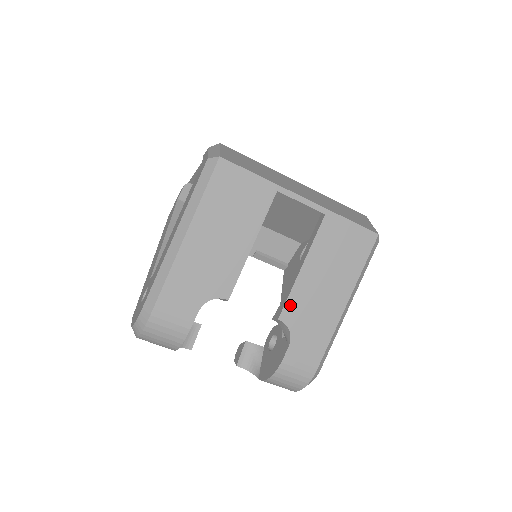
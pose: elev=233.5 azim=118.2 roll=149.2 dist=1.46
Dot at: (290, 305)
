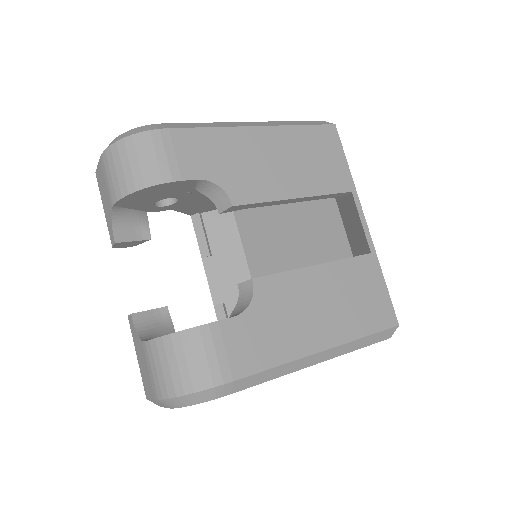
Dot at: (275, 281)
